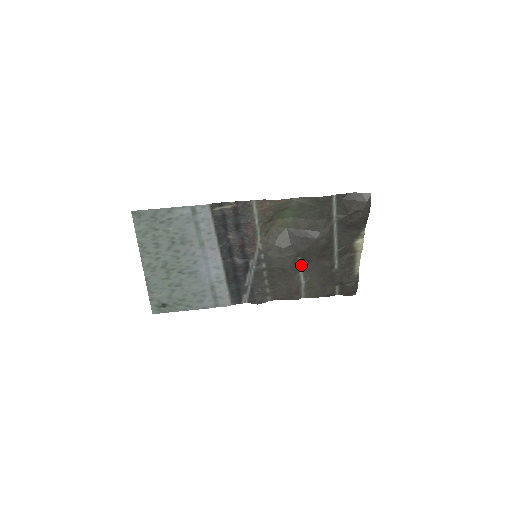
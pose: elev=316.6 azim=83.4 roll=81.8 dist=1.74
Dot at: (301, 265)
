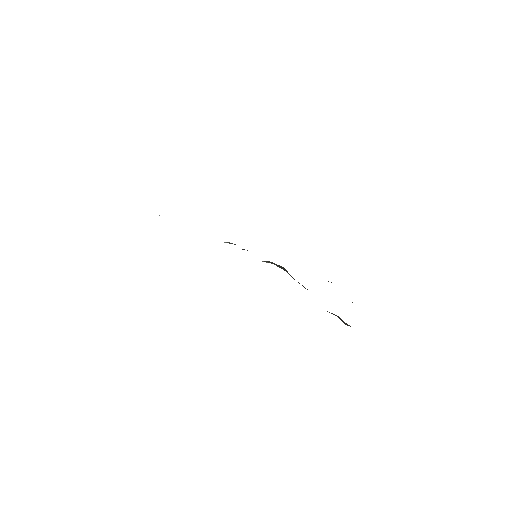
Dot at: occluded
